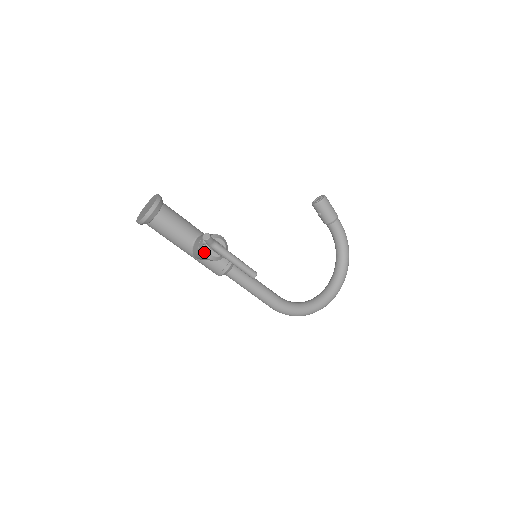
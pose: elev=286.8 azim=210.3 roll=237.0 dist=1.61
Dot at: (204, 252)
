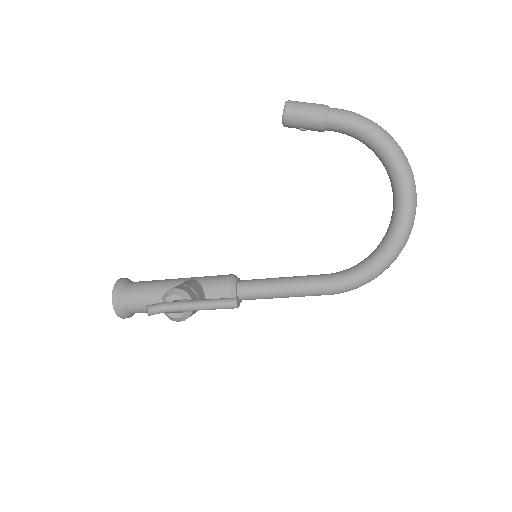
Dot at: (170, 319)
